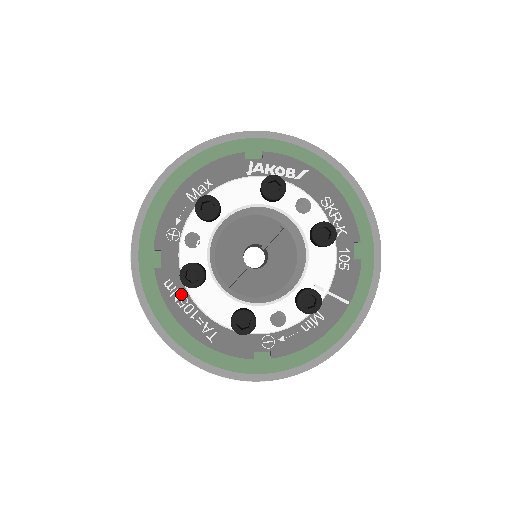
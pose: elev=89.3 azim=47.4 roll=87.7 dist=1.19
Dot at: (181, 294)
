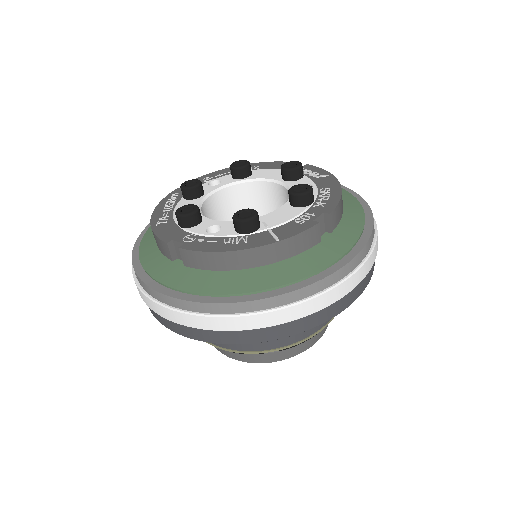
Dot at: (175, 201)
